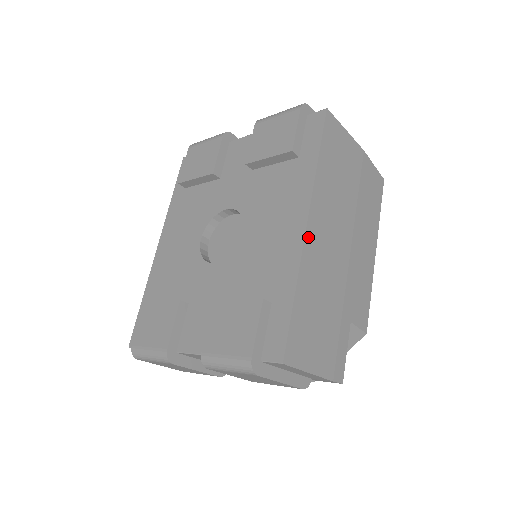
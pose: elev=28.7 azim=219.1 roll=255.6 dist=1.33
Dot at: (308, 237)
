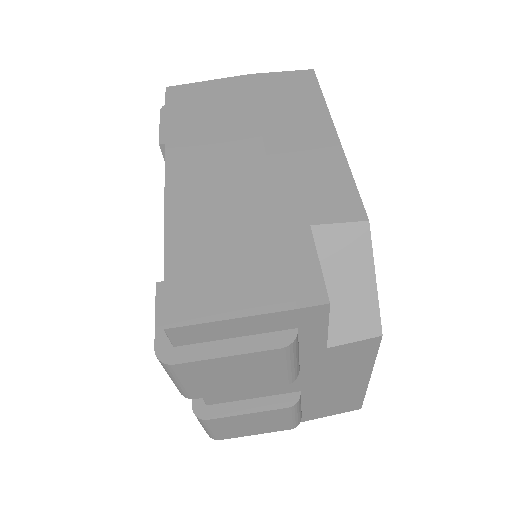
Dot at: (171, 191)
